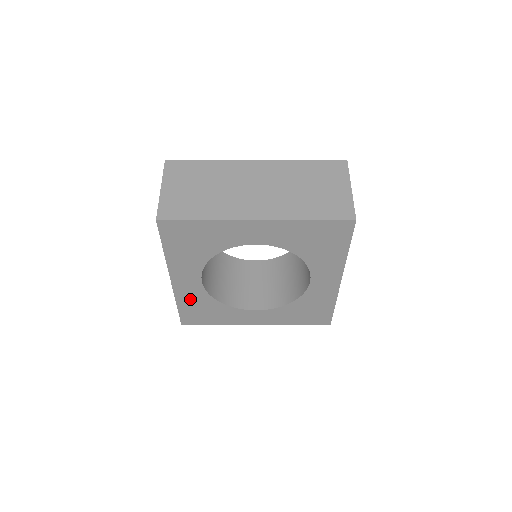
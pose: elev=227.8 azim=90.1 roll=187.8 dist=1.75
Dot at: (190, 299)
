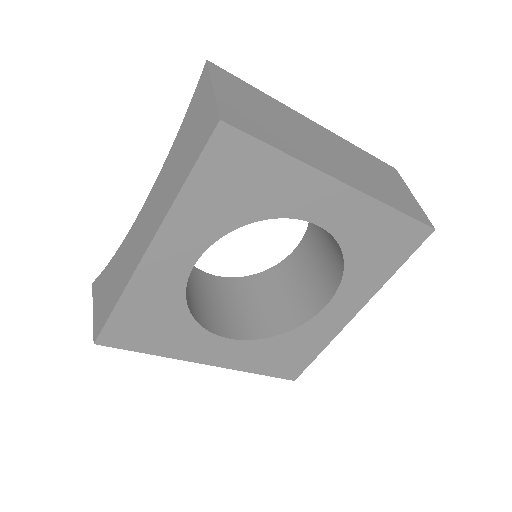
Dot at: (149, 295)
